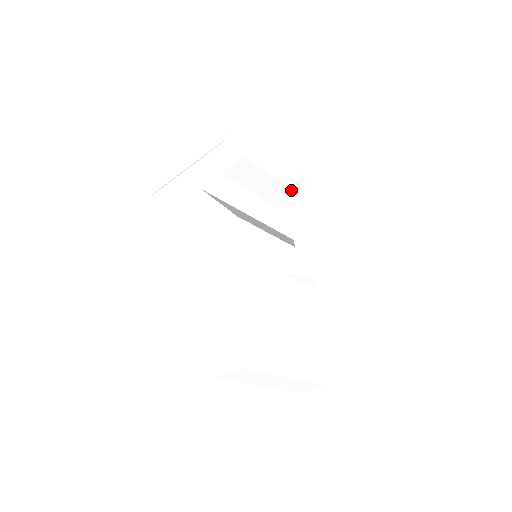
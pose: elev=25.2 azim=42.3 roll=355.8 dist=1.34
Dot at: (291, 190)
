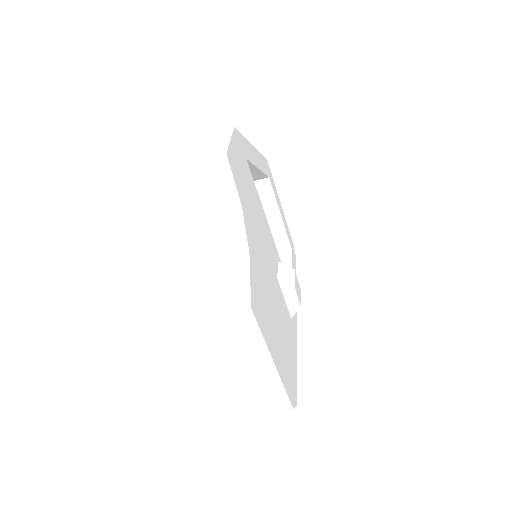
Dot at: (286, 238)
